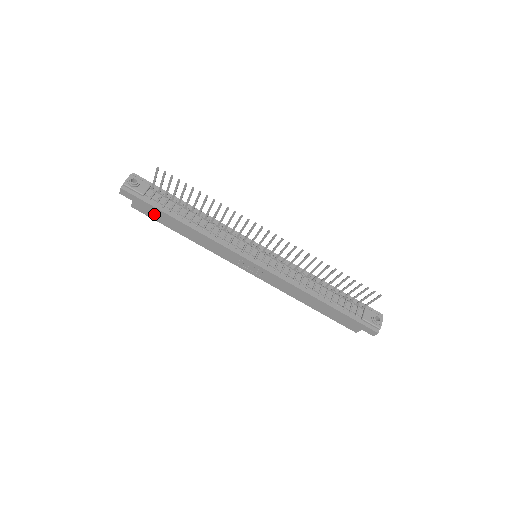
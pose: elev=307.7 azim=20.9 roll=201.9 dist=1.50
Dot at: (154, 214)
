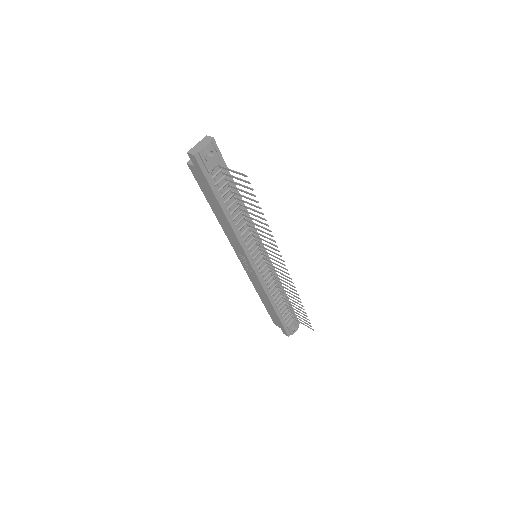
Dot at: (204, 186)
